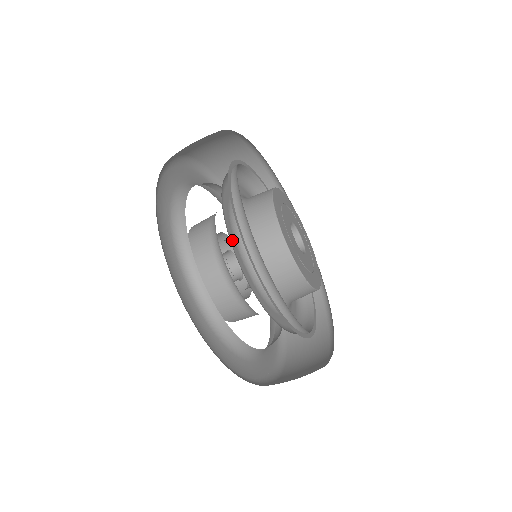
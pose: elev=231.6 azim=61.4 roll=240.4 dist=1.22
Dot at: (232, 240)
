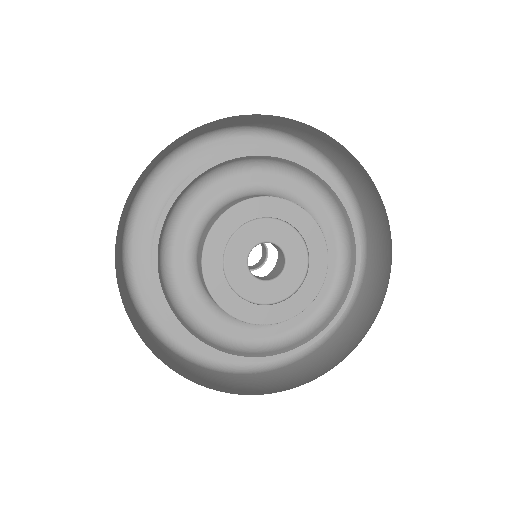
Dot at: (244, 334)
